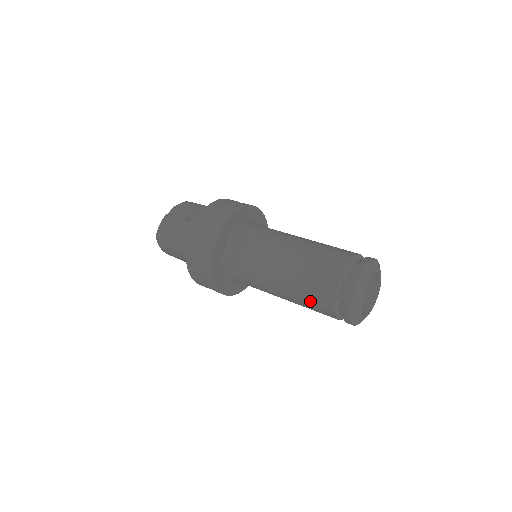
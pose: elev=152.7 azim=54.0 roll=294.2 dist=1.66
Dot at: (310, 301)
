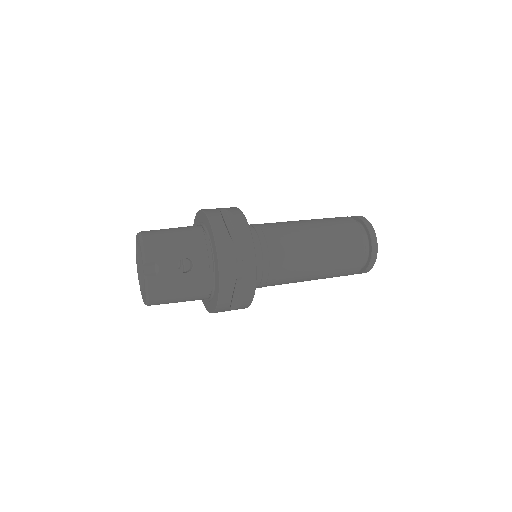
Dot at: occluded
